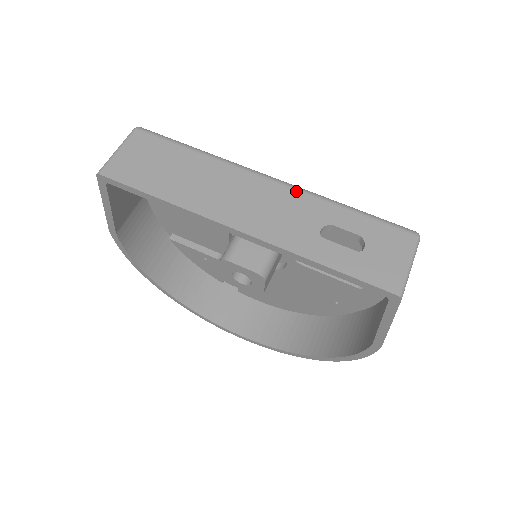
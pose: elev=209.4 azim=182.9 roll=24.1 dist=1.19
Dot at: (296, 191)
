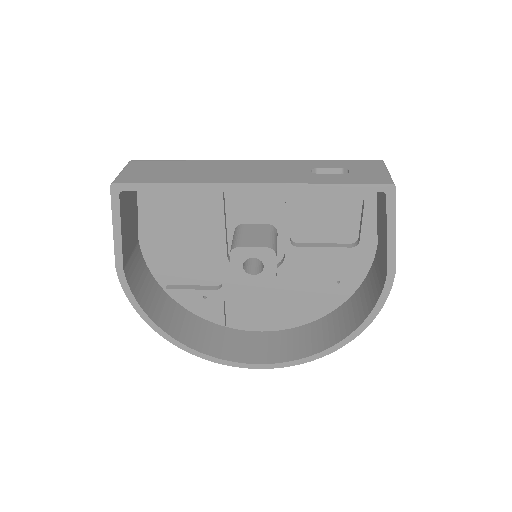
Dot at: (278, 161)
